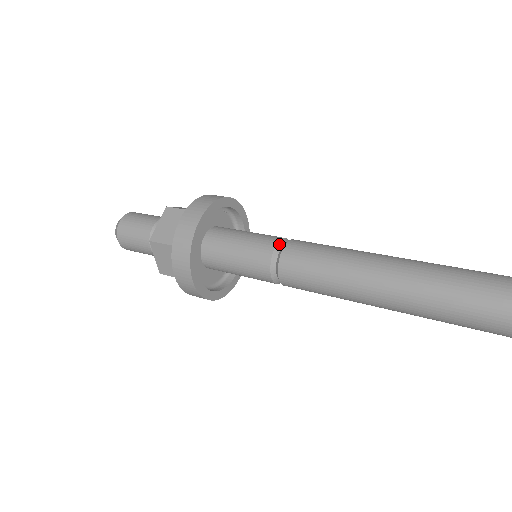
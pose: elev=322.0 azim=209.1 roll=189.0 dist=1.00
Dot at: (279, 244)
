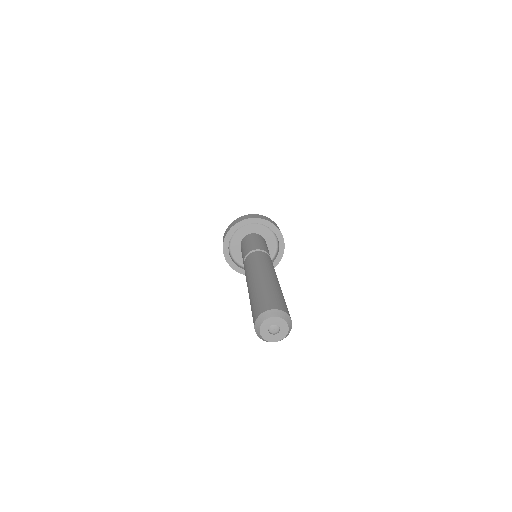
Dot at: (254, 251)
